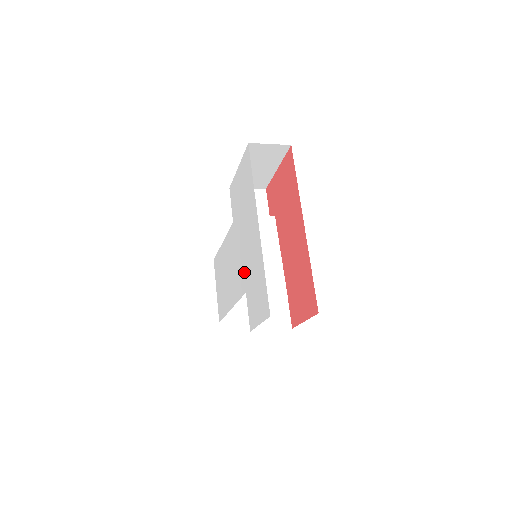
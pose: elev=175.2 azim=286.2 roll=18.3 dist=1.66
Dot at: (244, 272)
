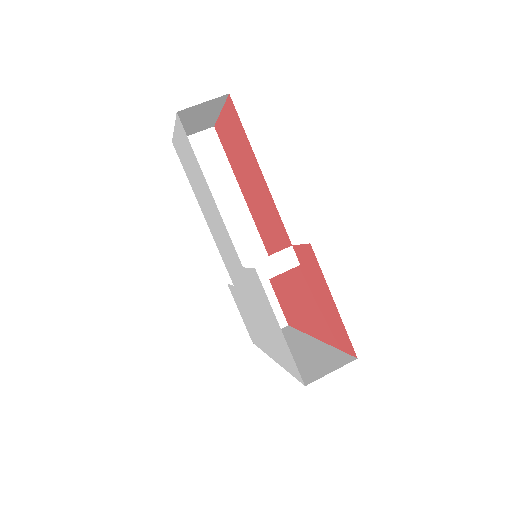
Dot at: (239, 291)
